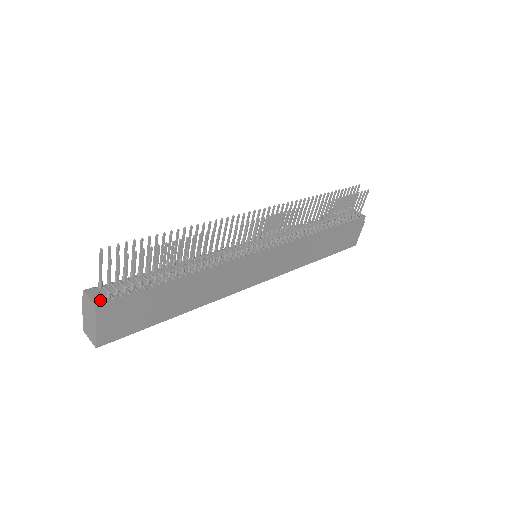
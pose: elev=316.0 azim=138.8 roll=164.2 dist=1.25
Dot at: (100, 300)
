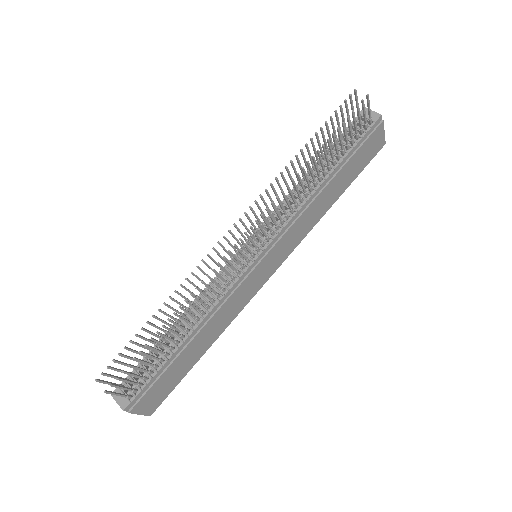
Dot at: (125, 403)
